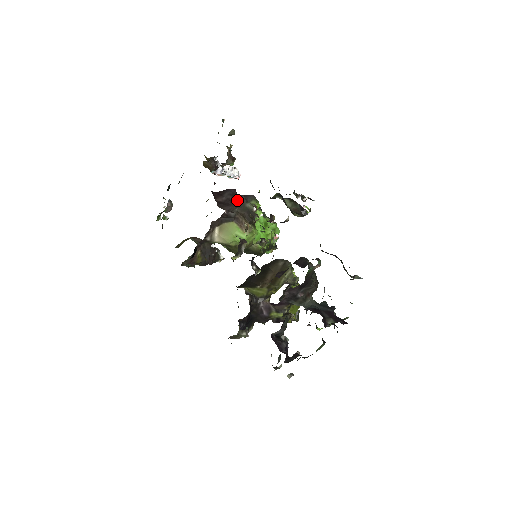
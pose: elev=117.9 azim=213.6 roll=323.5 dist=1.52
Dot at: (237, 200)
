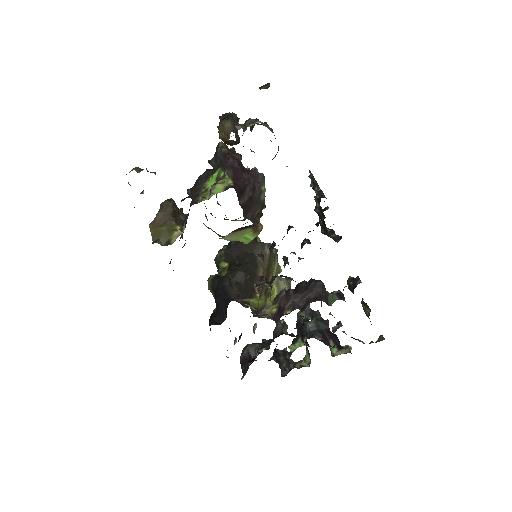
Dot at: (256, 195)
